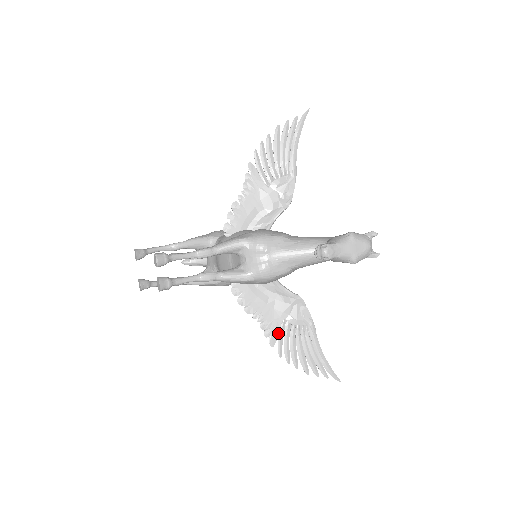
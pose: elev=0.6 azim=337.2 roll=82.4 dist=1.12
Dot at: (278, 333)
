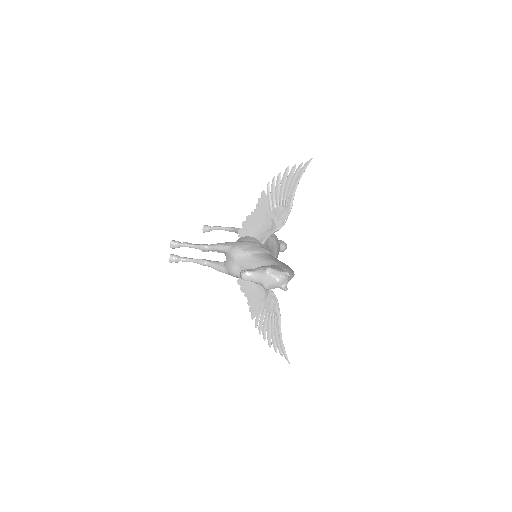
Dot at: (257, 312)
